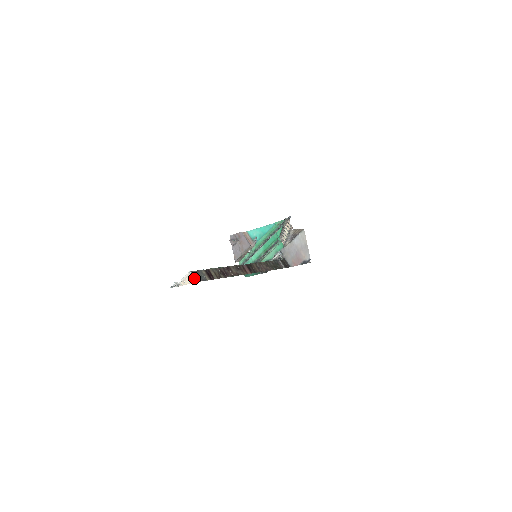
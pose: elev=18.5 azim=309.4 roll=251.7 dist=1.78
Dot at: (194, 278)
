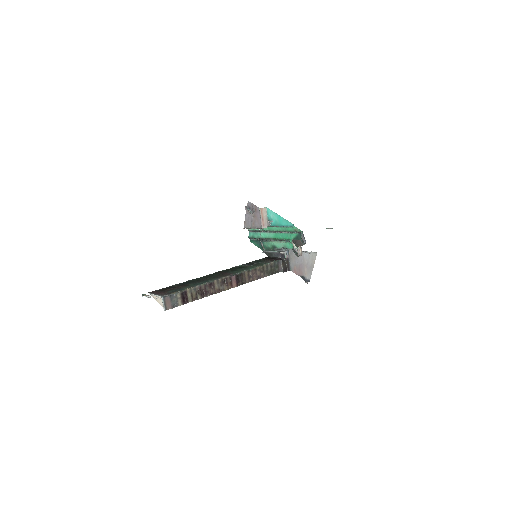
Dot at: (164, 306)
